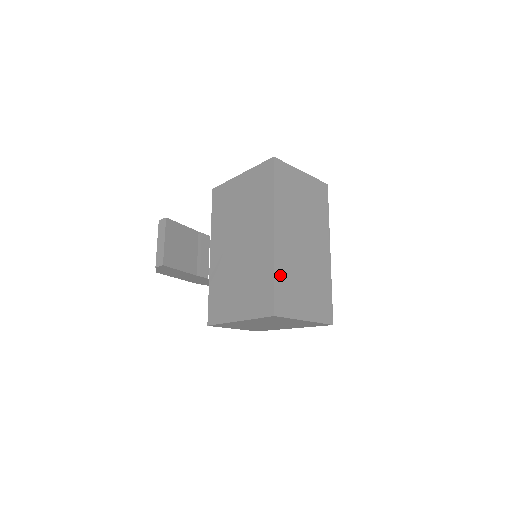
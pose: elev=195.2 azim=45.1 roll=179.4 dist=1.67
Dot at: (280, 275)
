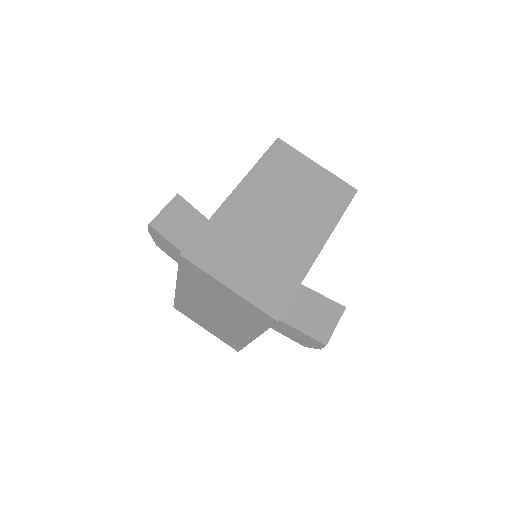
Dot at: (216, 226)
